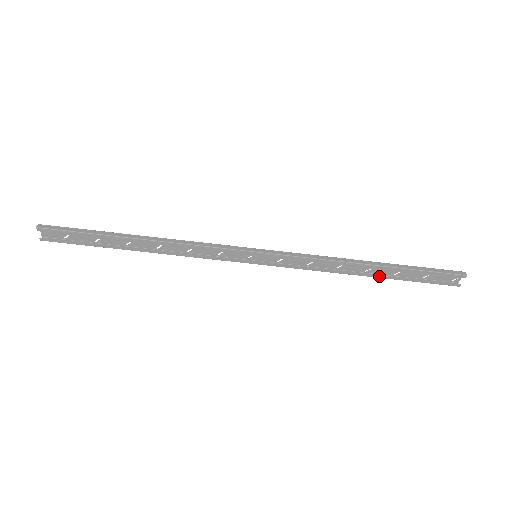
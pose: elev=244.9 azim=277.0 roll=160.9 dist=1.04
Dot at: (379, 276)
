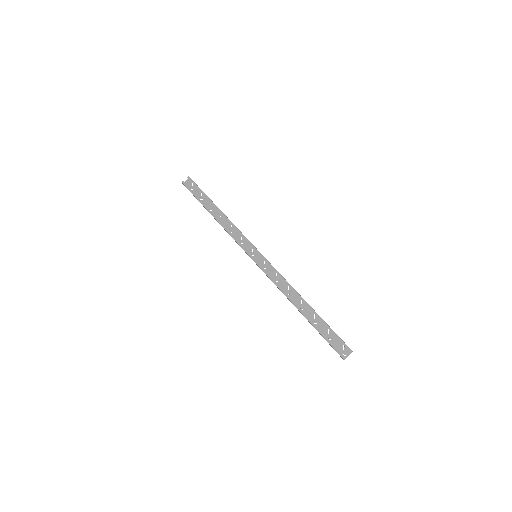
Dot at: (305, 314)
